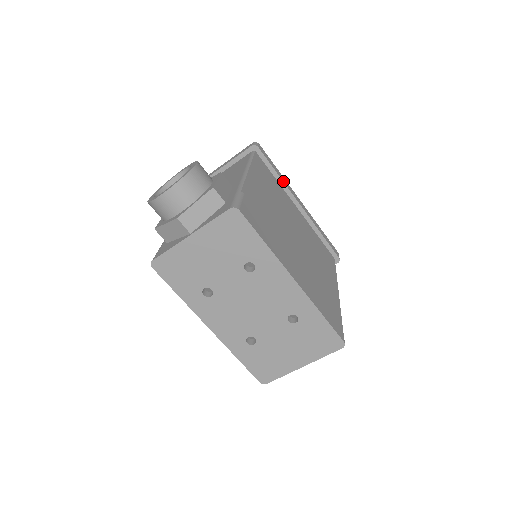
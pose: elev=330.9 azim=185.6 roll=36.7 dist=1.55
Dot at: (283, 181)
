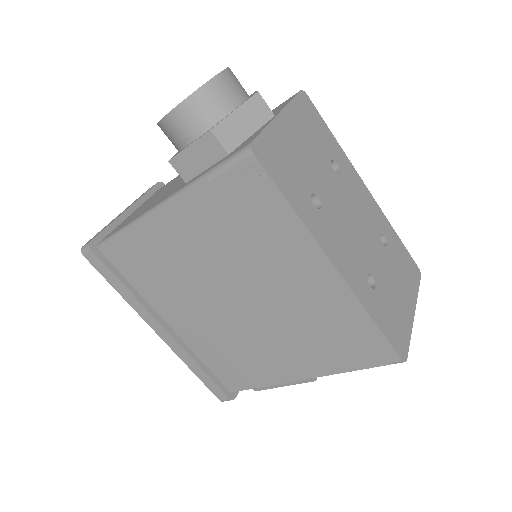
Dot at: occluded
